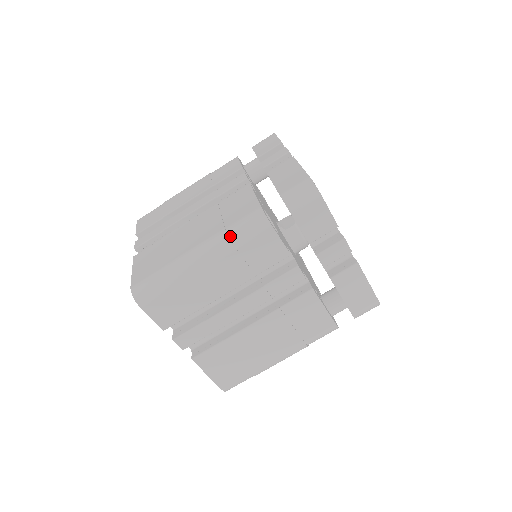
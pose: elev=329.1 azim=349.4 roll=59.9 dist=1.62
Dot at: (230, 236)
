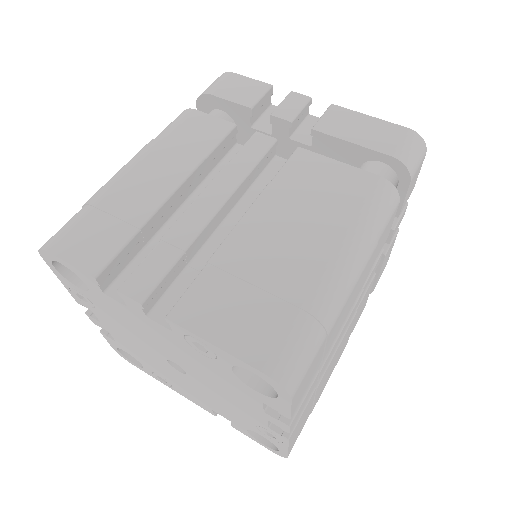
Dot at: (371, 227)
